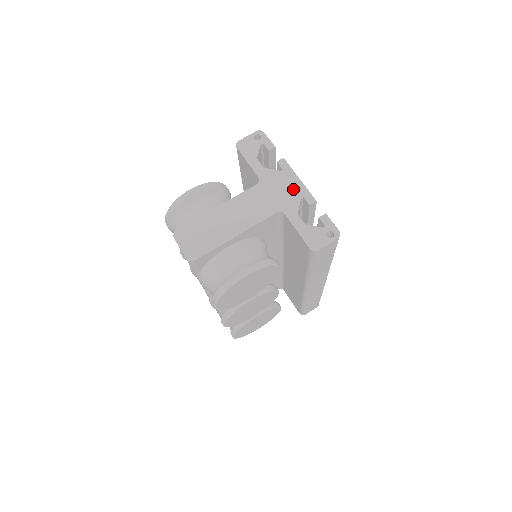
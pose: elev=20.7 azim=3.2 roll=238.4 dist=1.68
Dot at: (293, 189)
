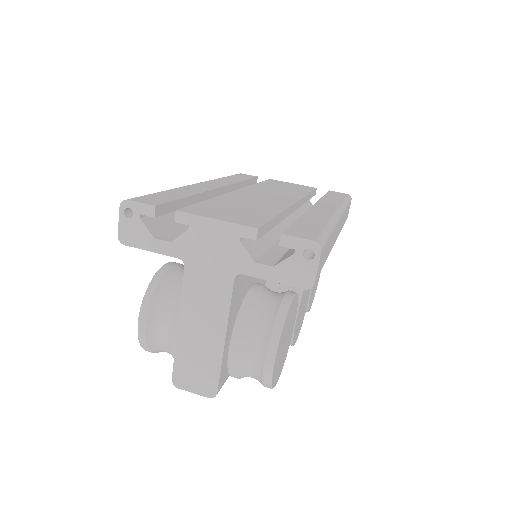
Dot at: (222, 238)
